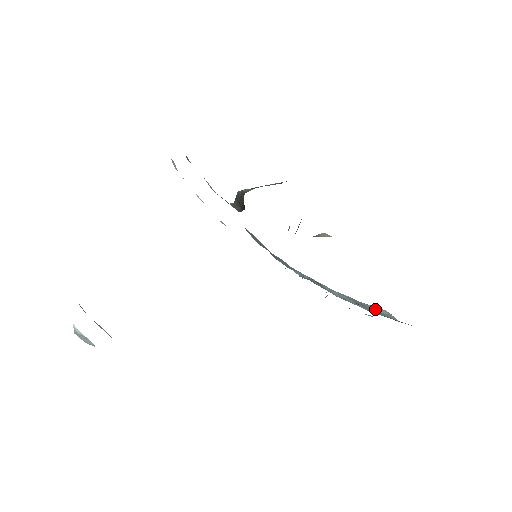
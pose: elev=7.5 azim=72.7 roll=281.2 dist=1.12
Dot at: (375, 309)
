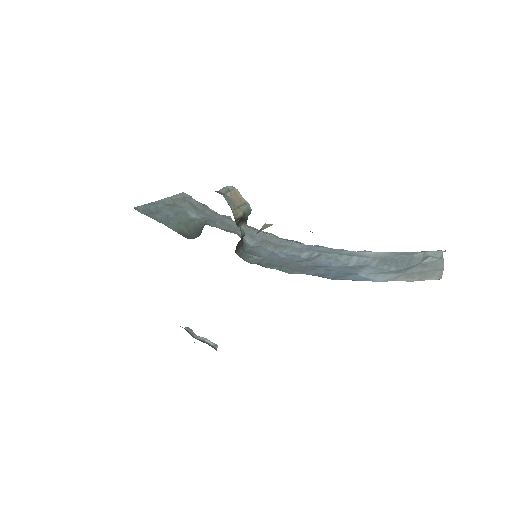
Dot at: (415, 259)
